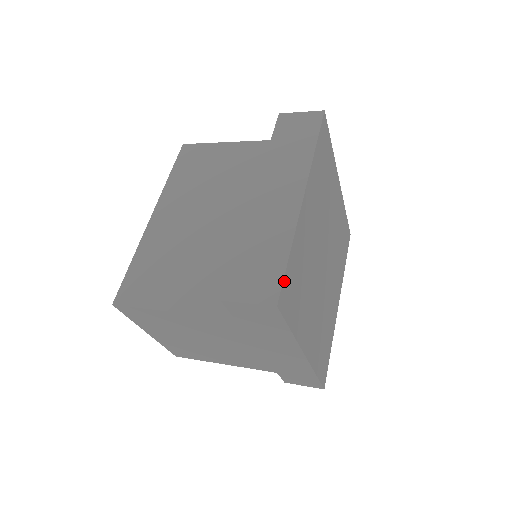
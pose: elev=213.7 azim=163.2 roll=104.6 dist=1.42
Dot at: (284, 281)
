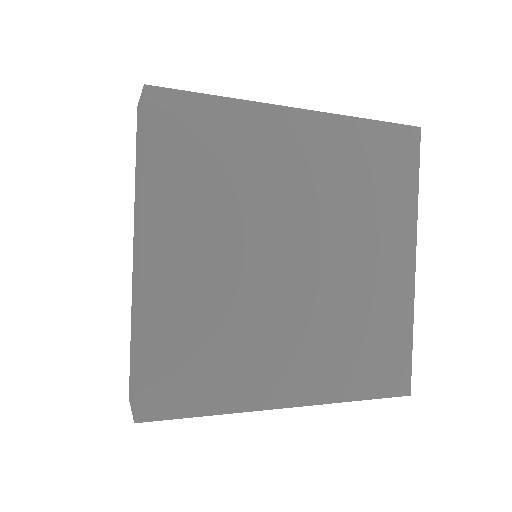
Dot at: (140, 386)
